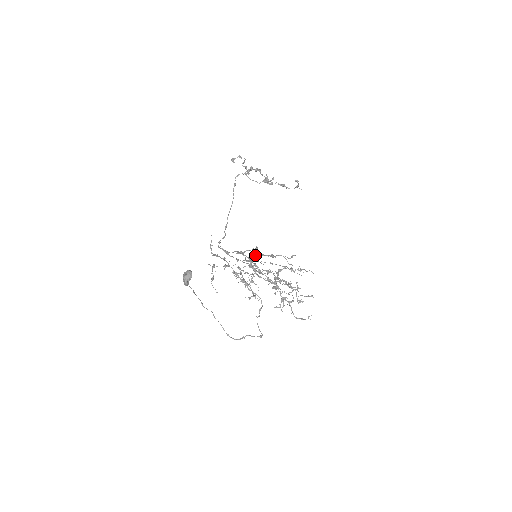
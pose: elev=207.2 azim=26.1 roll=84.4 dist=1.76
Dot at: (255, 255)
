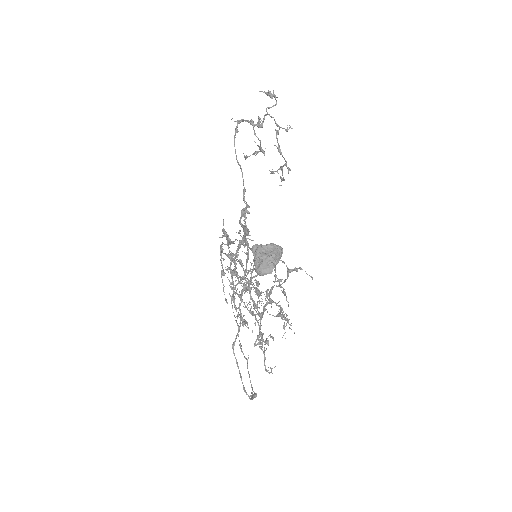
Dot at: (232, 253)
